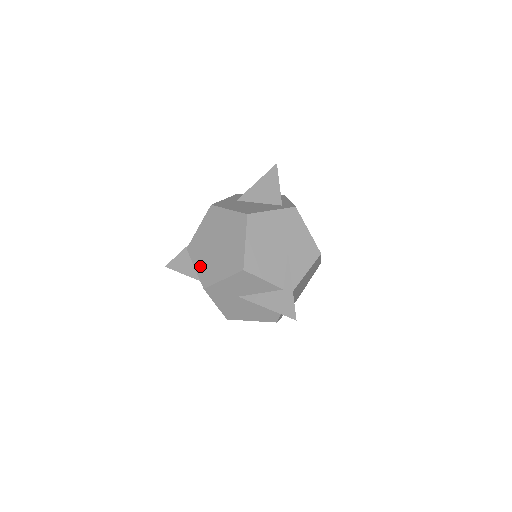
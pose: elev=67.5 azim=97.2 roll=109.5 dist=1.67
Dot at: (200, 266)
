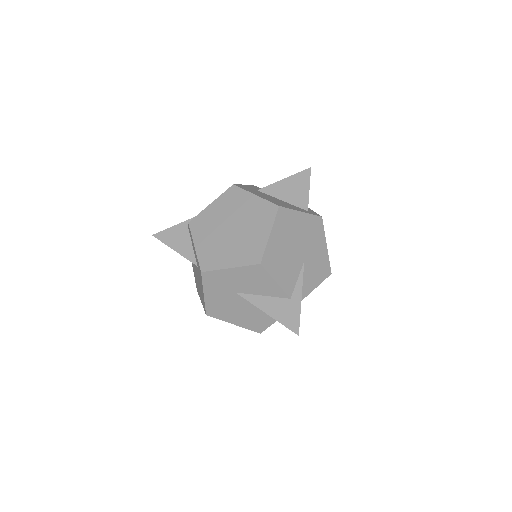
Dot at: (202, 246)
